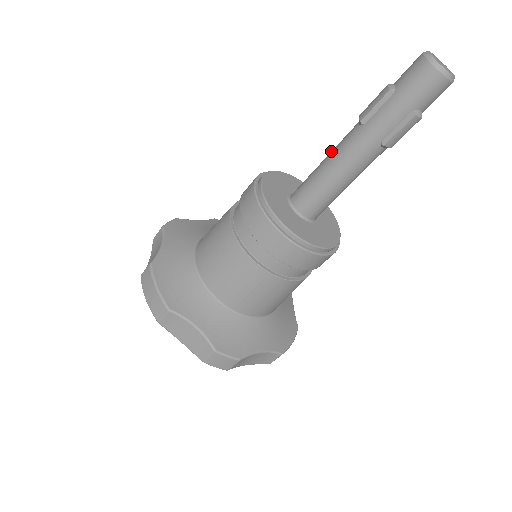
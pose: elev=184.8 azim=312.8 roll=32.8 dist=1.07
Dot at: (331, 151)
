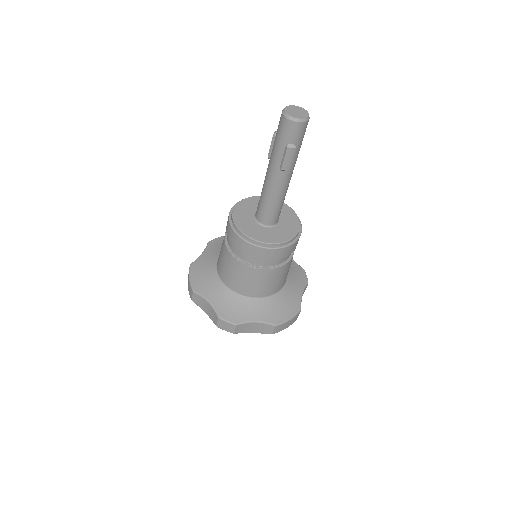
Dot at: occluded
